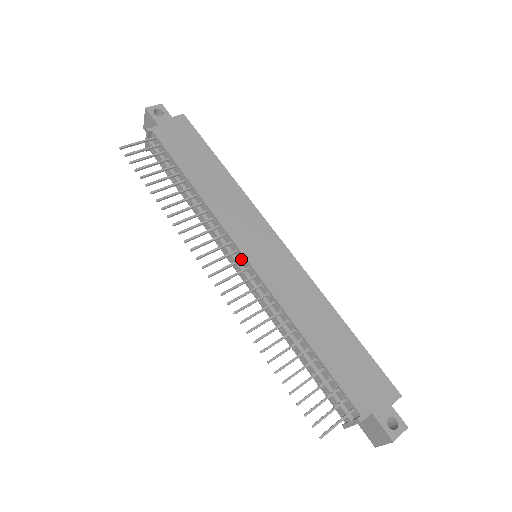
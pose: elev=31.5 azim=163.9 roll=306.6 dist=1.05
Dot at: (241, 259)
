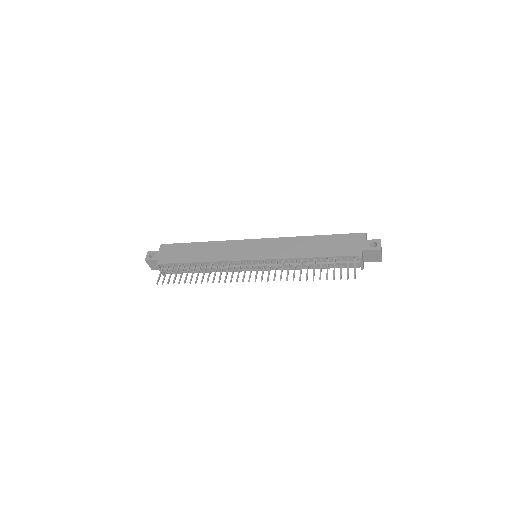
Dot at: (252, 263)
